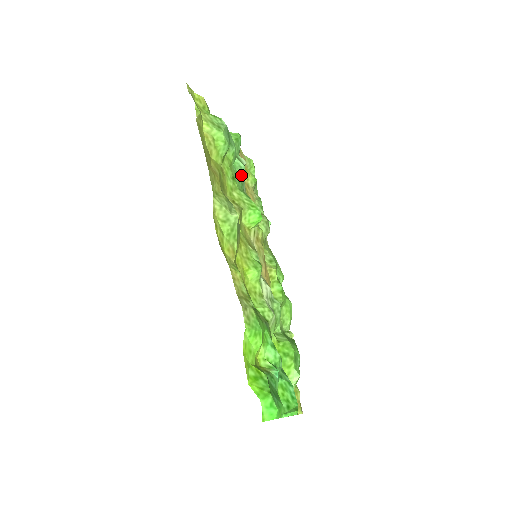
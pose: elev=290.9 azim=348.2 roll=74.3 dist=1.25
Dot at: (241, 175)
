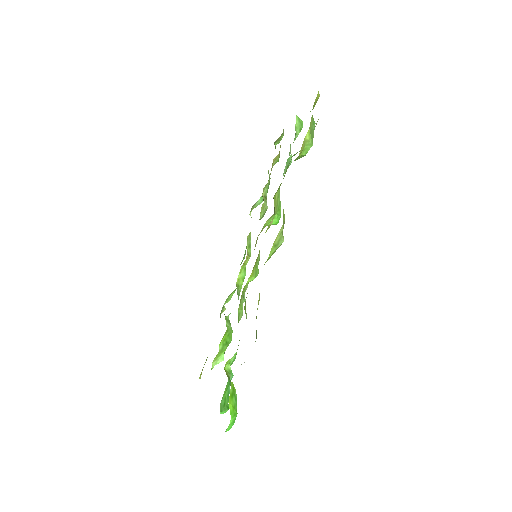
Dot at: (285, 170)
